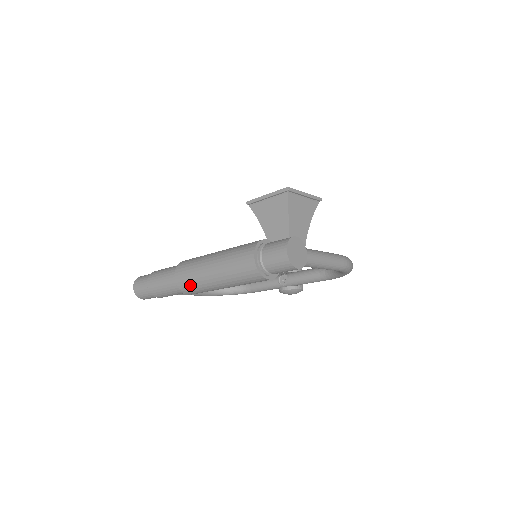
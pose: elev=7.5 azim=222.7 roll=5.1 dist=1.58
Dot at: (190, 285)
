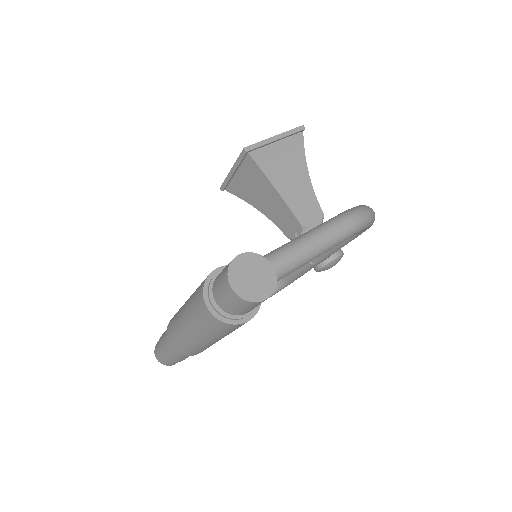
Dot at: (187, 350)
